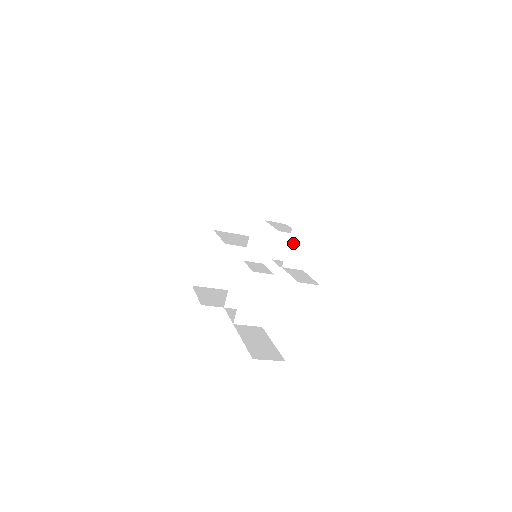
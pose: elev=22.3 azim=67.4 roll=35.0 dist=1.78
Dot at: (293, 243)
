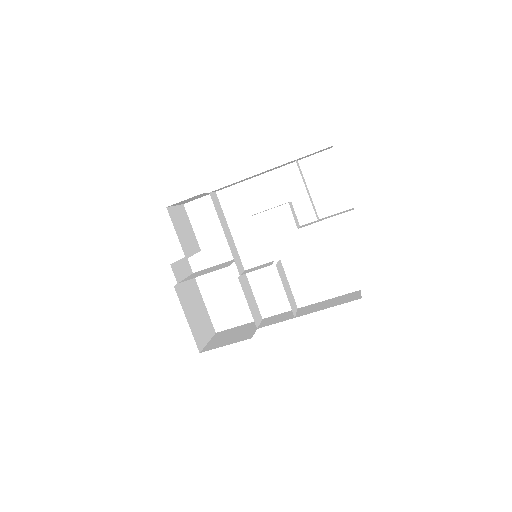
Dot at: (310, 199)
